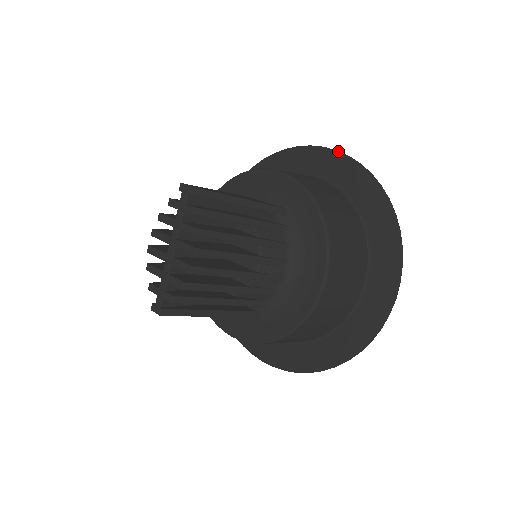
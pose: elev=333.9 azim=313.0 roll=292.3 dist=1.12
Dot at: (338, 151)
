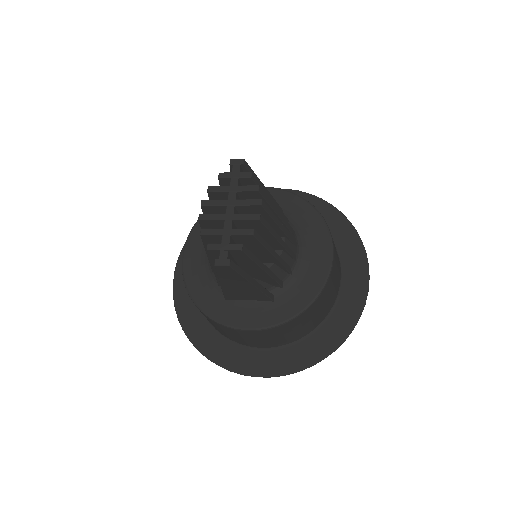
Dot at: (290, 189)
